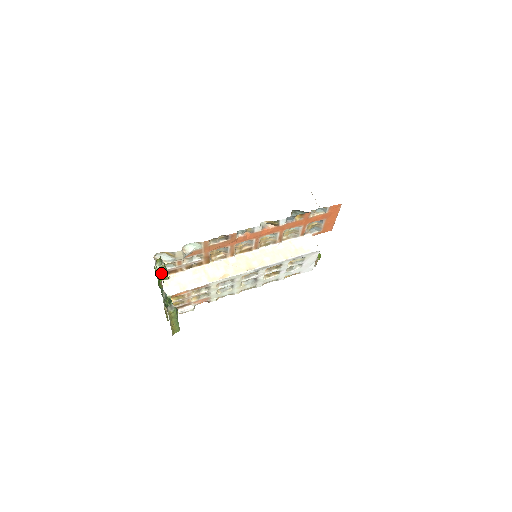
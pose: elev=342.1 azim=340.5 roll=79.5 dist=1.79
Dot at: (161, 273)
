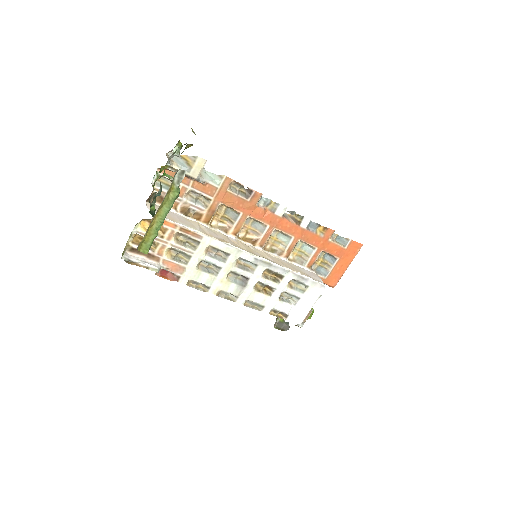
Dot at: (193, 132)
